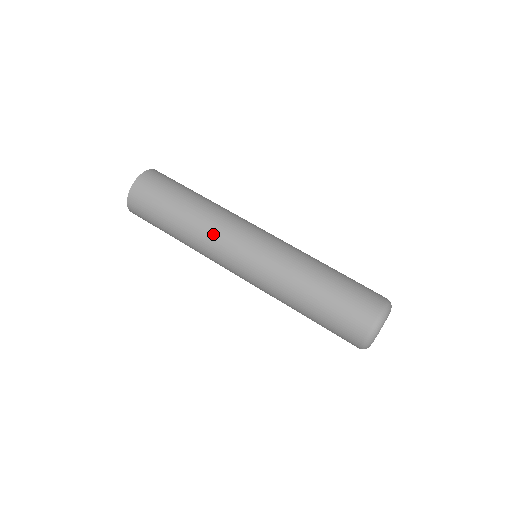
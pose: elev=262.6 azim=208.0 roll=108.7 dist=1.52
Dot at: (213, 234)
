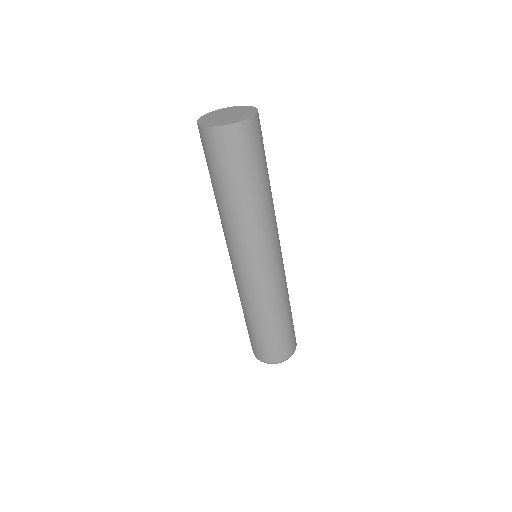
Dot at: (248, 235)
